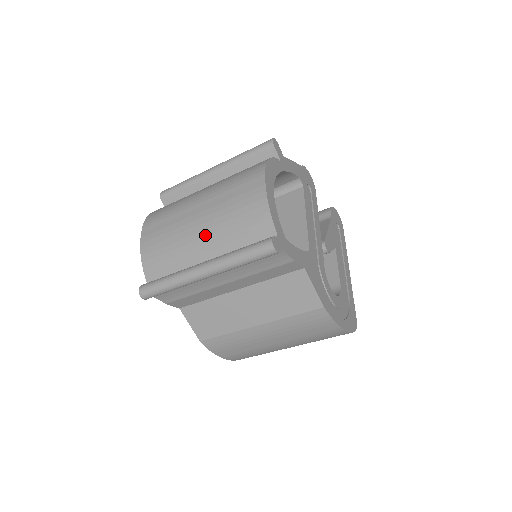
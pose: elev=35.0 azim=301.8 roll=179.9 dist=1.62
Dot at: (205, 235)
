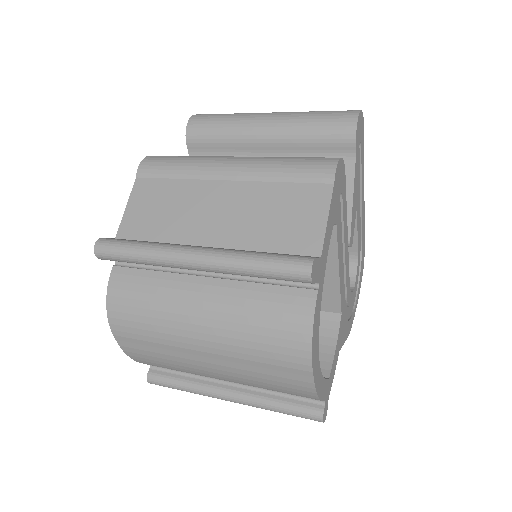
Dot at: (226, 380)
